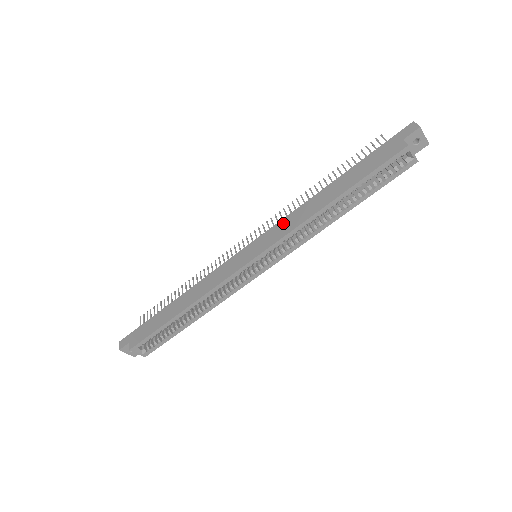
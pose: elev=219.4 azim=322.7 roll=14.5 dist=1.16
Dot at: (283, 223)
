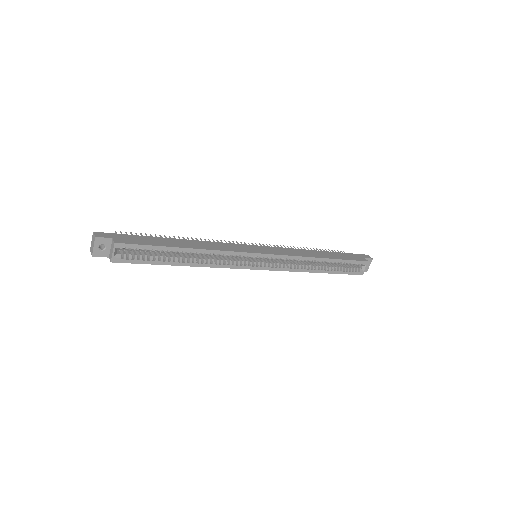
Dot at: (286, 249)
